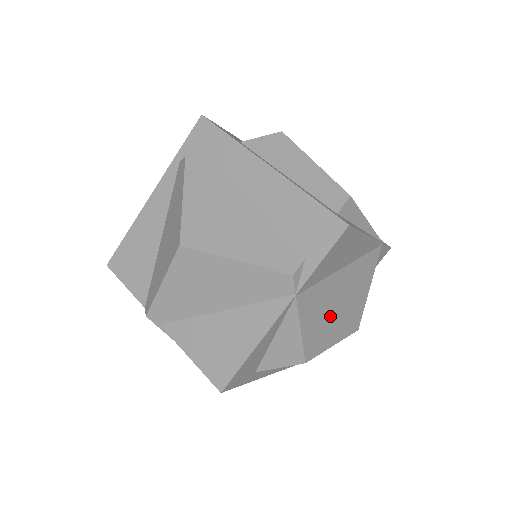
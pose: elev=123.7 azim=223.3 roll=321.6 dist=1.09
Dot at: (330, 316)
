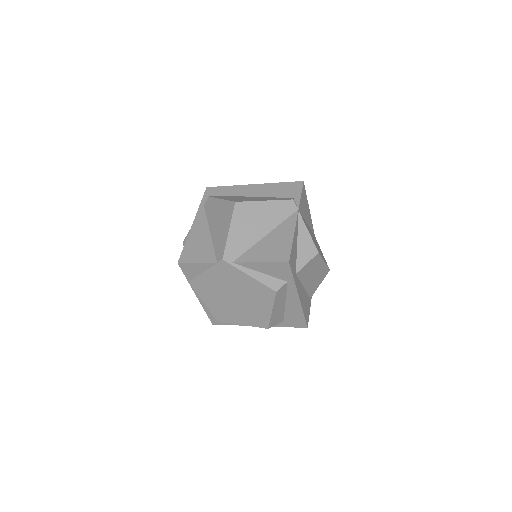
Dot at: (315, 242)
